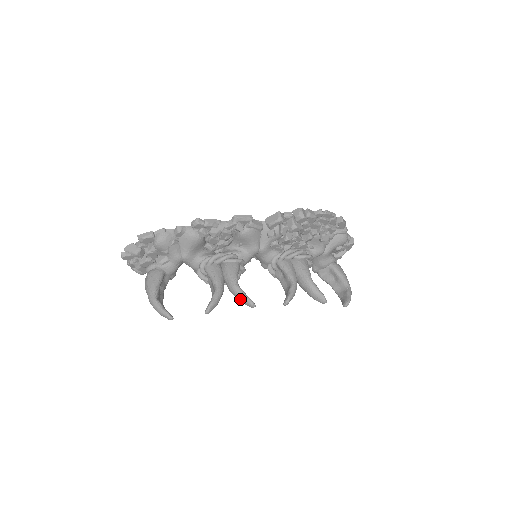
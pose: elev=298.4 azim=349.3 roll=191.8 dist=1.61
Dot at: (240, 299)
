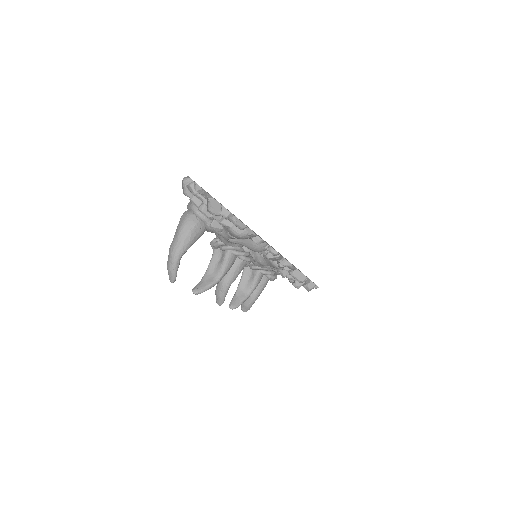
Dot at: (219, 295)
